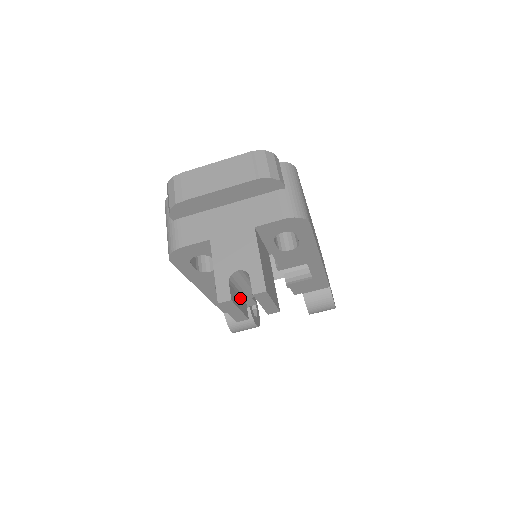
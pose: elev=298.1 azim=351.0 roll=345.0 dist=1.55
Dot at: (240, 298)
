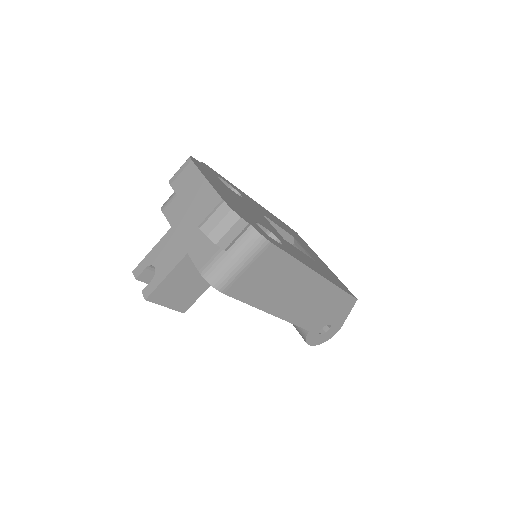
Dot at: occluded
